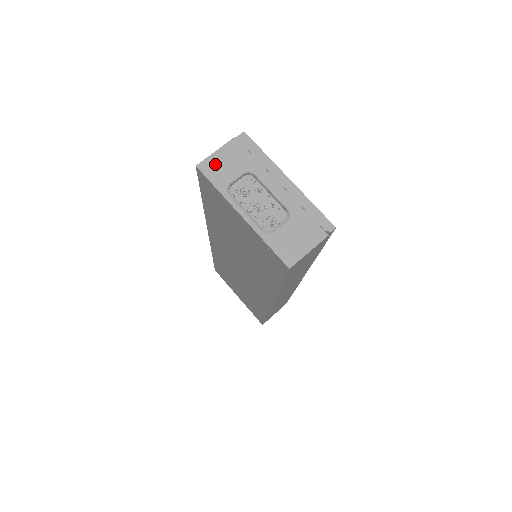
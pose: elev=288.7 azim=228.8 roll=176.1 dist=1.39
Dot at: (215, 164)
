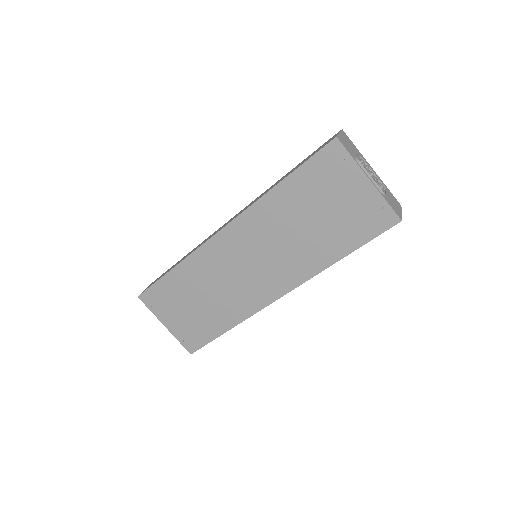
Dot at: (343, 141)
